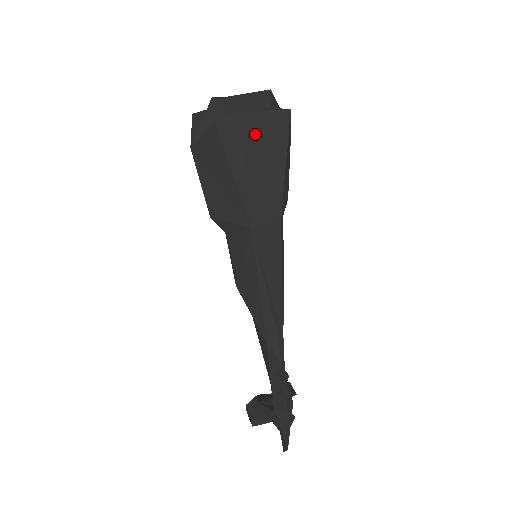
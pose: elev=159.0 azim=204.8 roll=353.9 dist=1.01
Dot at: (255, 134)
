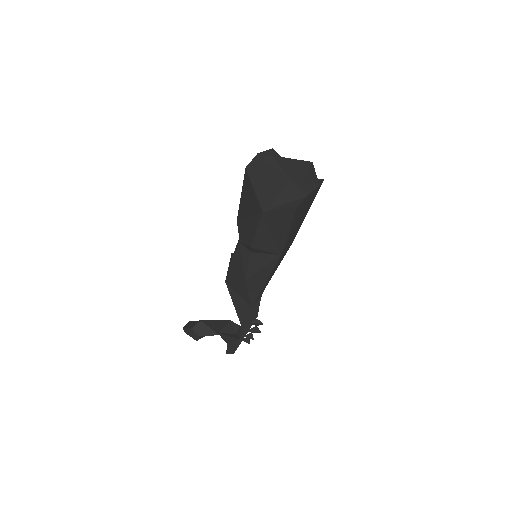
Dot at: (307, 203)
